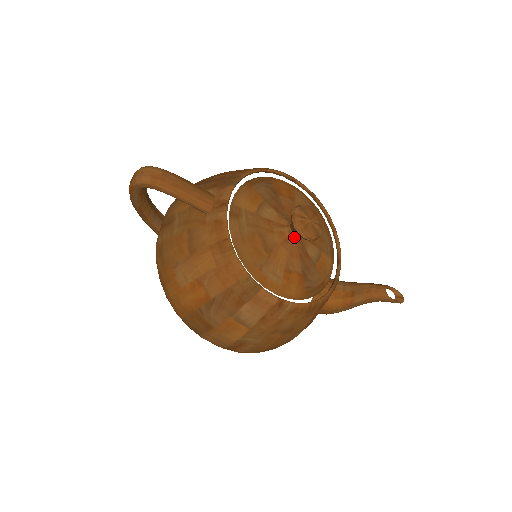
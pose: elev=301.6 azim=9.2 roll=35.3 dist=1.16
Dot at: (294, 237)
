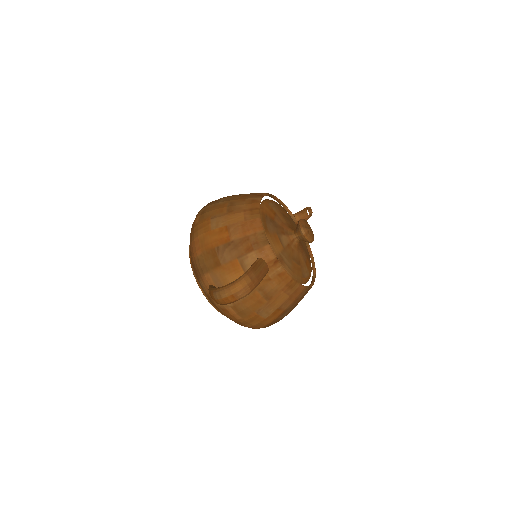
Dot at: (299, 242)
